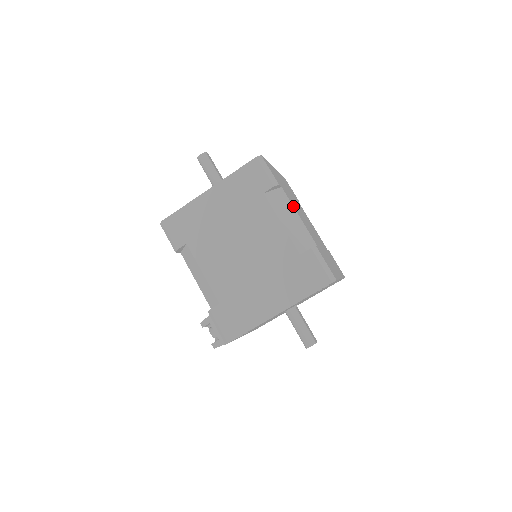
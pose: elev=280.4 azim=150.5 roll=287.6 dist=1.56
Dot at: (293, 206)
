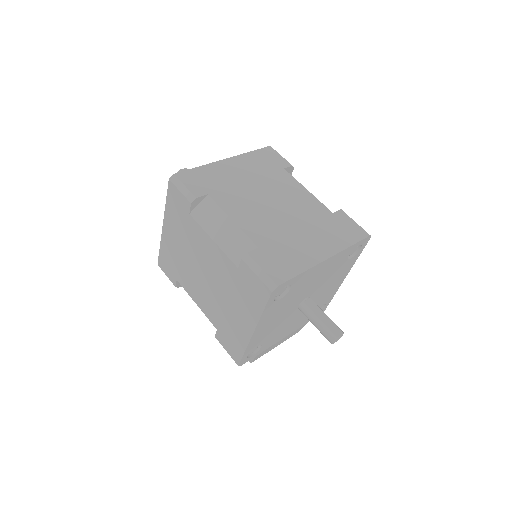
Dot at: (223, 211)
